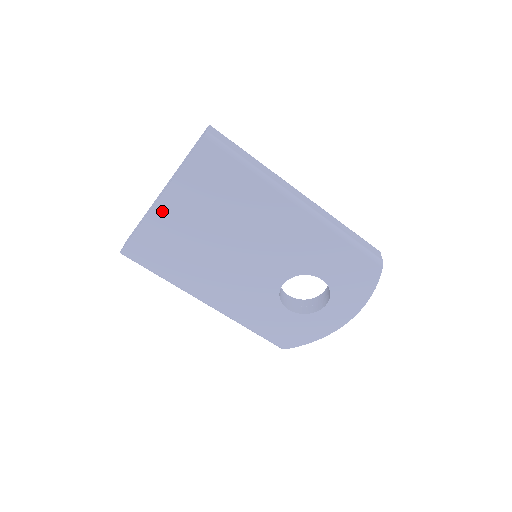
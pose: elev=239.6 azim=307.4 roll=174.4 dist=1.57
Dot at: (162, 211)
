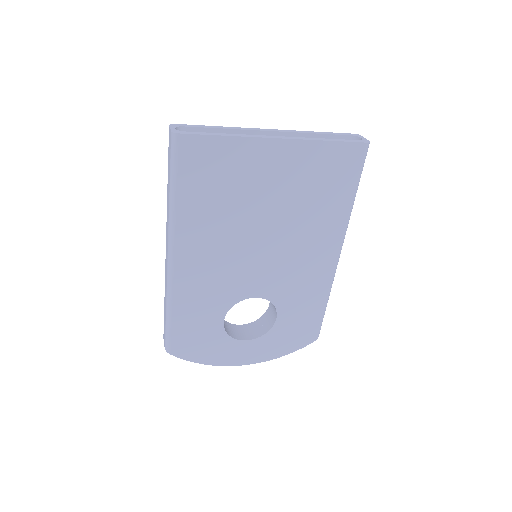
Dot at: (267, 149)
